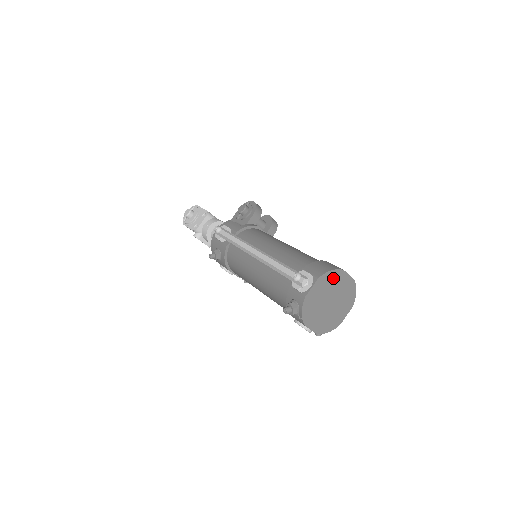
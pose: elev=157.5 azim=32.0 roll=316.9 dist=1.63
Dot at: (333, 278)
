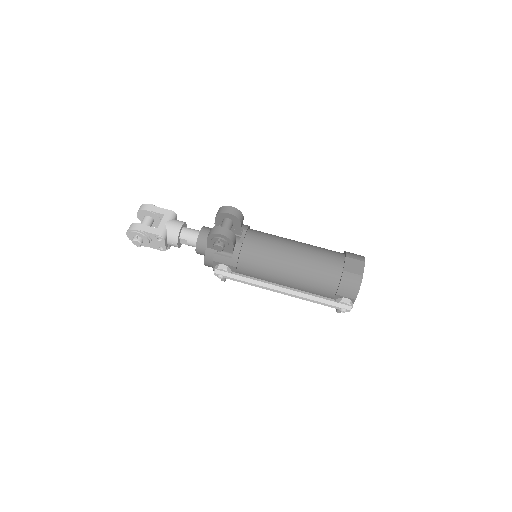
Dot at: occluded
